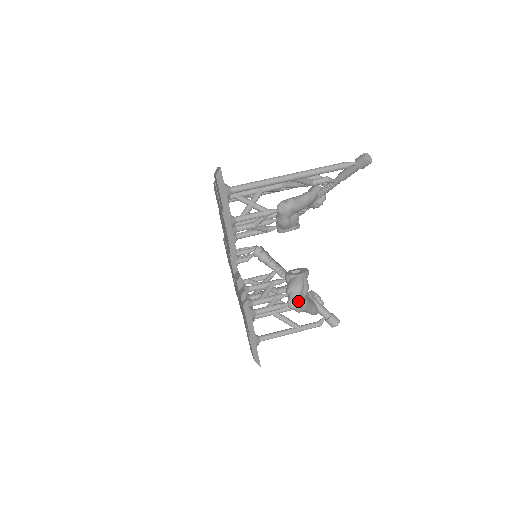
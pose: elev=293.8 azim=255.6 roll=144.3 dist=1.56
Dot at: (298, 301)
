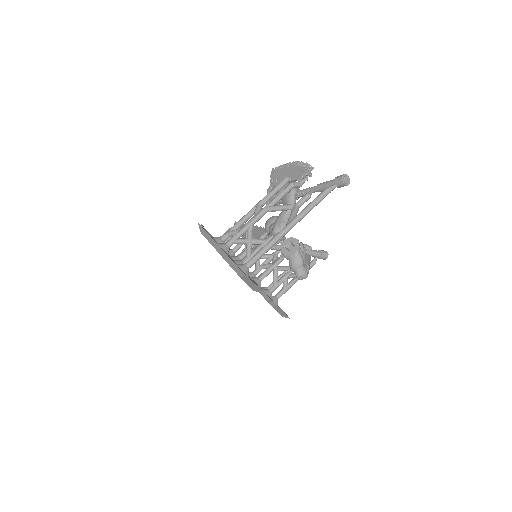
Dot at: (305, 274)
